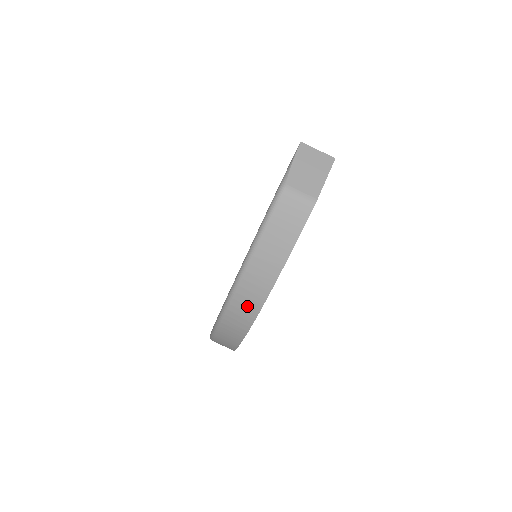
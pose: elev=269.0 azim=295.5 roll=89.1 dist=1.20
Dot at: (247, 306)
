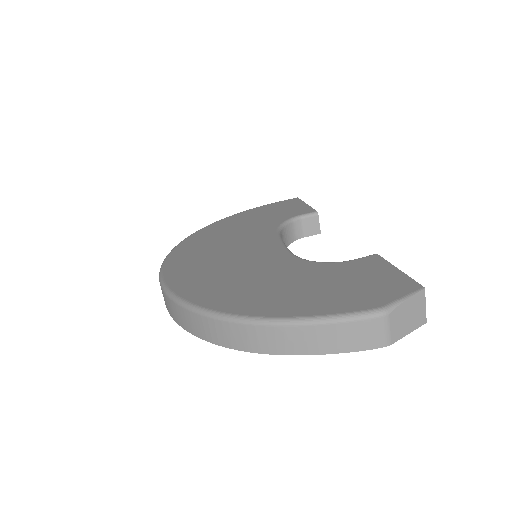
Dot at: (248, 340)
